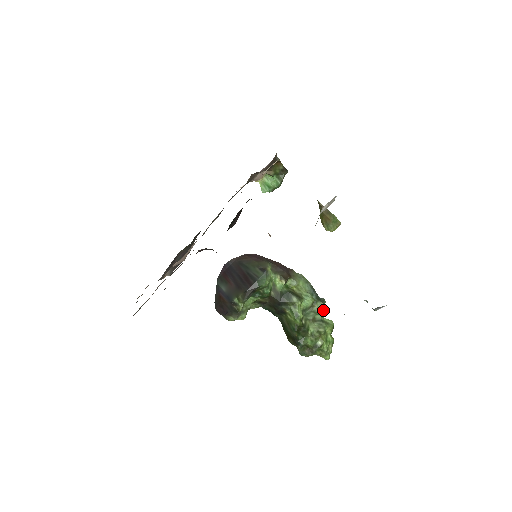
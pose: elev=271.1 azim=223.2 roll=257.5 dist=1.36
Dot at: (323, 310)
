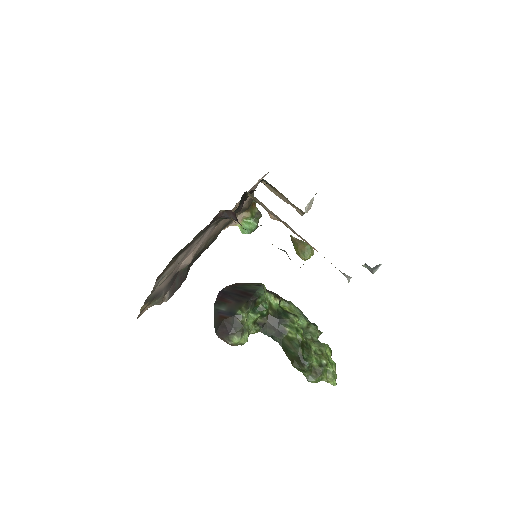
Dot at: (318, 333)
